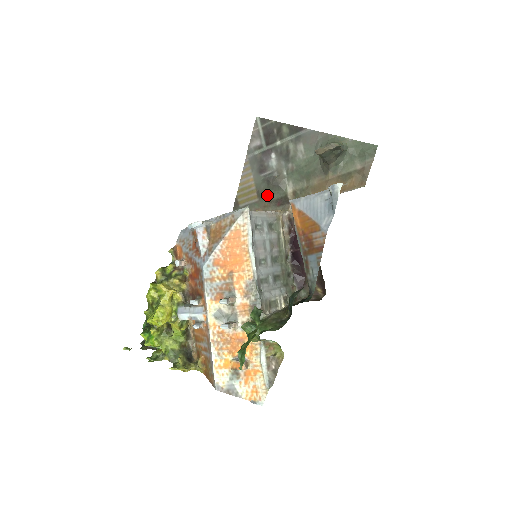
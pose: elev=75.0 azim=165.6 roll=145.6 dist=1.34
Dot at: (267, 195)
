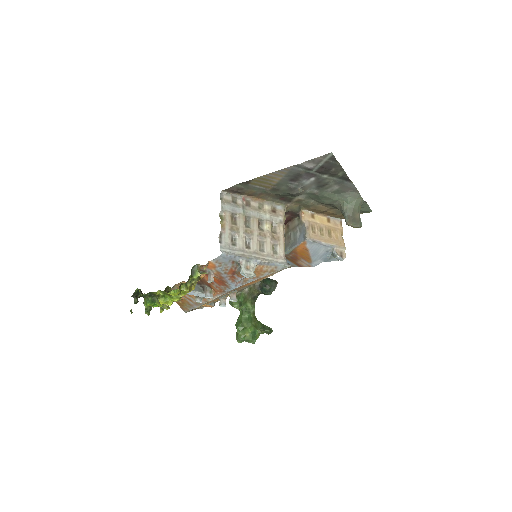
Dot at: (280, 193)
